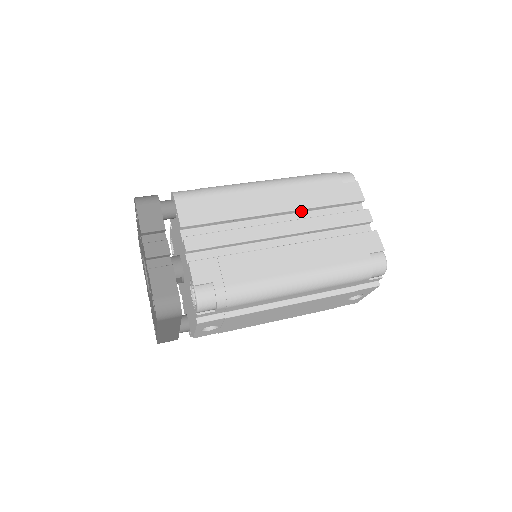
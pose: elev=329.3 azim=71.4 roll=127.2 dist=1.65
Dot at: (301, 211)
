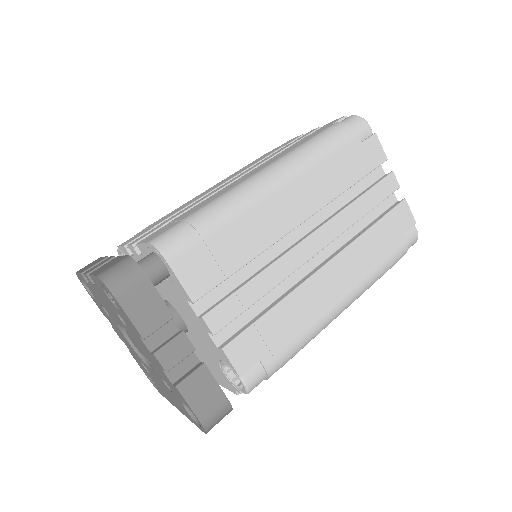
Dot at: occluded
